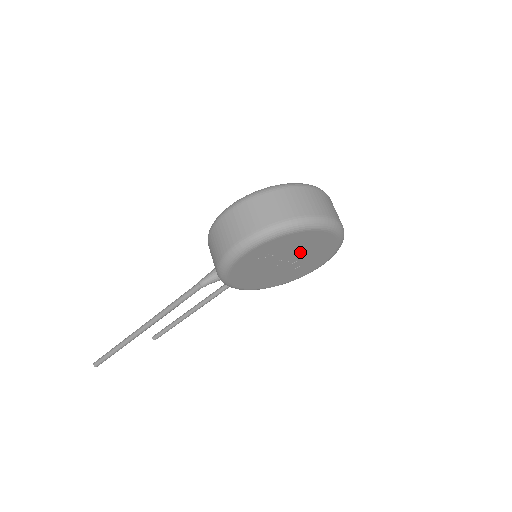
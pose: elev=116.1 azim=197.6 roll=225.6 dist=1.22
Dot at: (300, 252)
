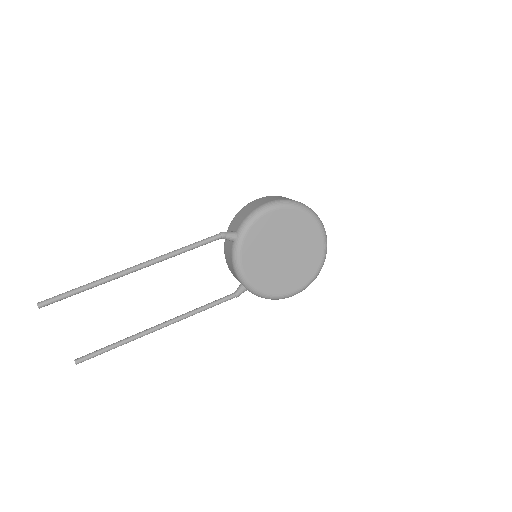
Dot at: (298, 248)
